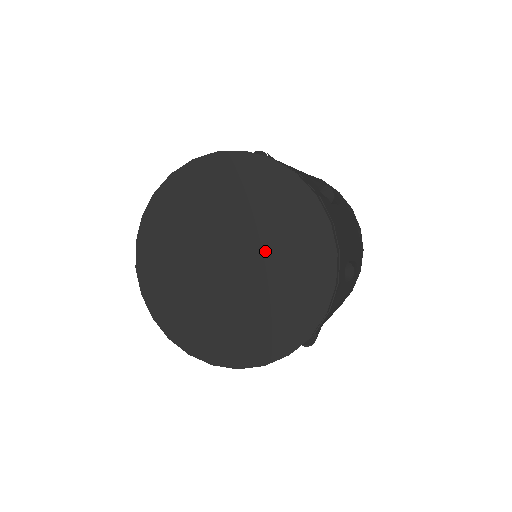
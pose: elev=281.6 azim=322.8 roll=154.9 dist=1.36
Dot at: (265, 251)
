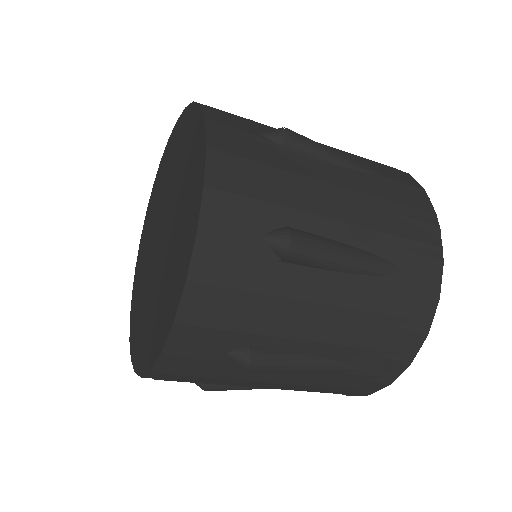
Dot at: (156, 284)
